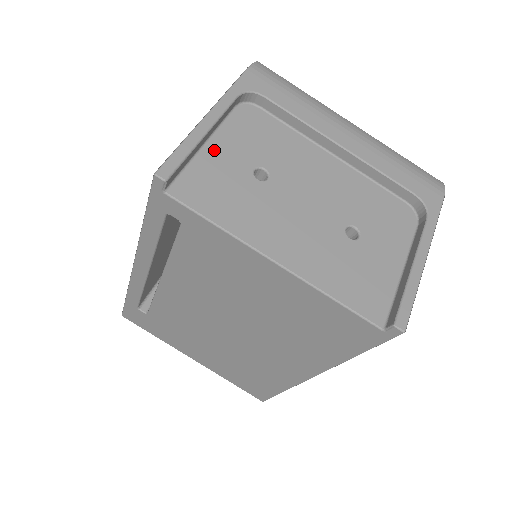
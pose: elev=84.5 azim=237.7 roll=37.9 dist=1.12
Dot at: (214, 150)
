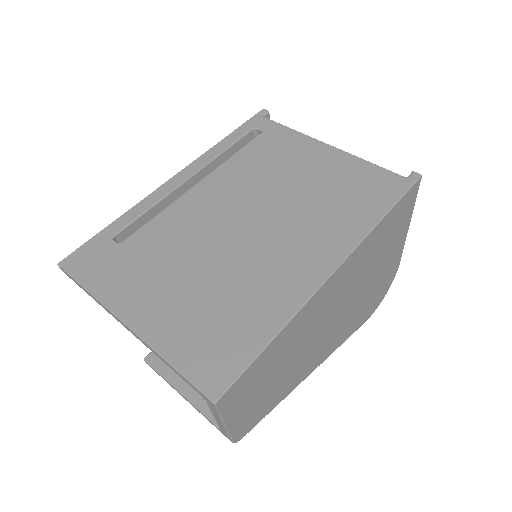
Dot at: occluded
